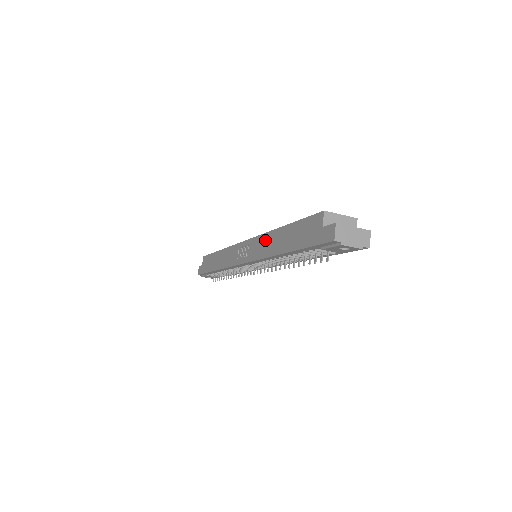
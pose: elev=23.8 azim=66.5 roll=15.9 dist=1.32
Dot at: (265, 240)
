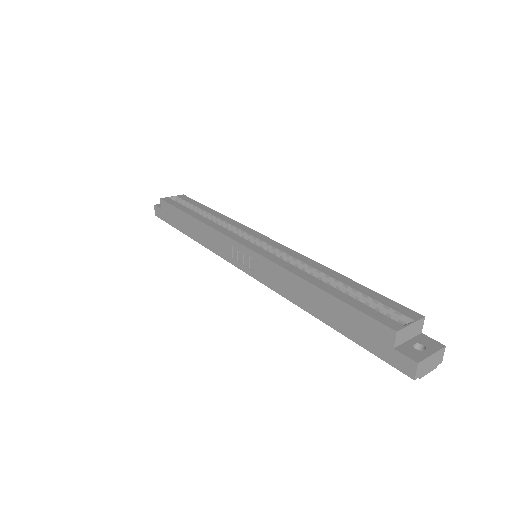
Dot at: (284, 278)
